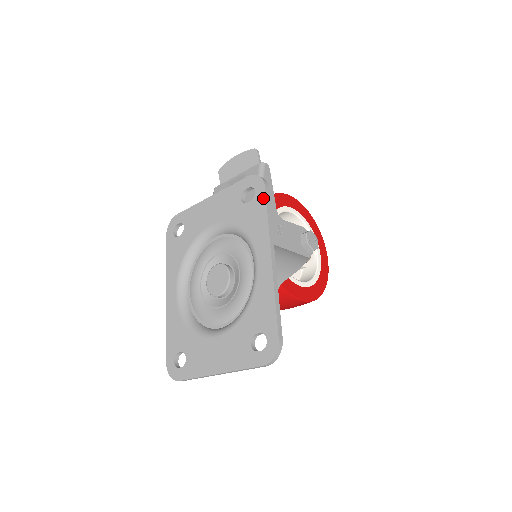
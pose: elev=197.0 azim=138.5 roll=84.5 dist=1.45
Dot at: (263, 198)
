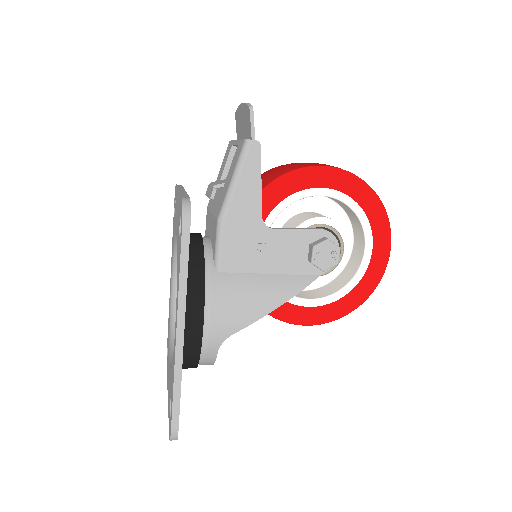
Dot at: (180, 247)
